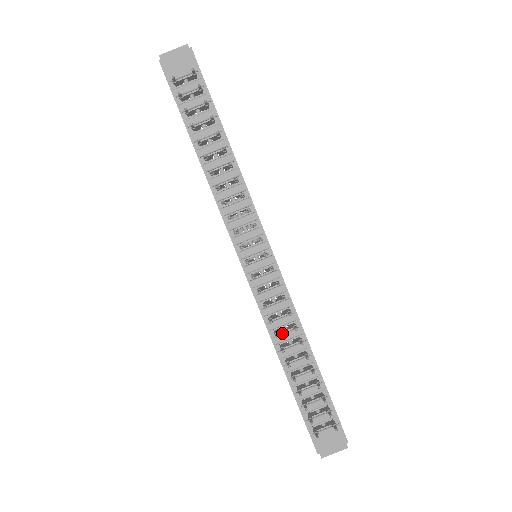
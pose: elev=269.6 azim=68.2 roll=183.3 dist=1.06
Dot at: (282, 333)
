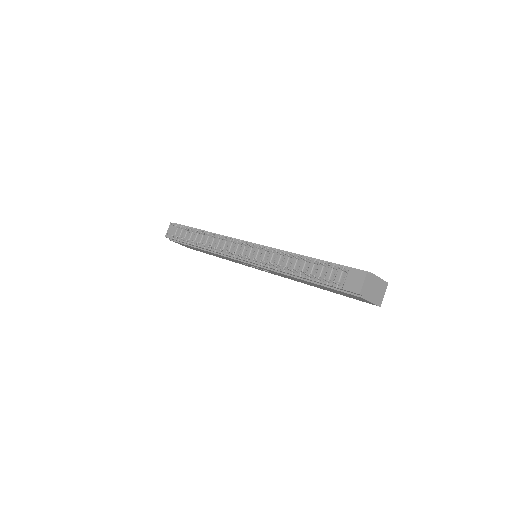
Dot at: (282, 264)
